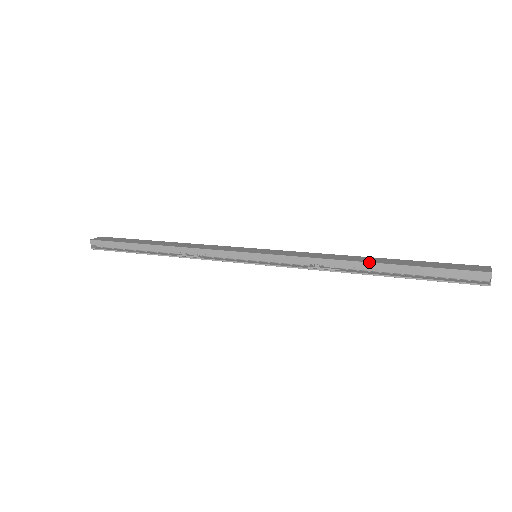
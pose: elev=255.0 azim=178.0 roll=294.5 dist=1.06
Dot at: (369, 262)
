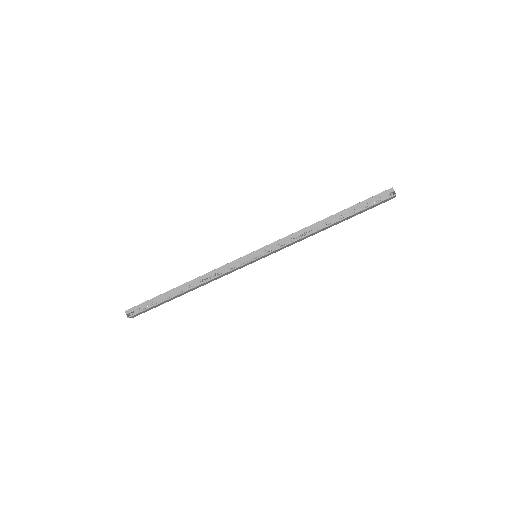
Dot at: (327, 217)
